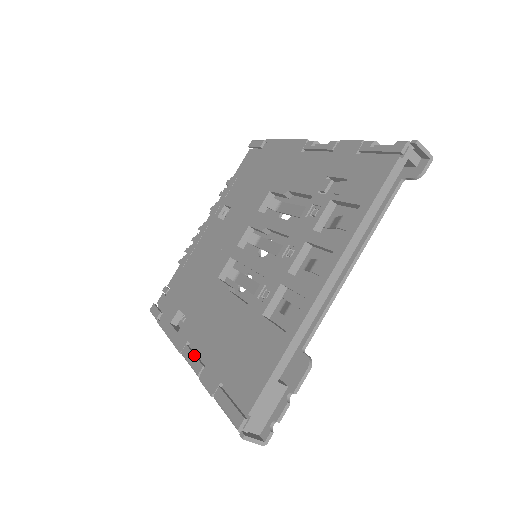
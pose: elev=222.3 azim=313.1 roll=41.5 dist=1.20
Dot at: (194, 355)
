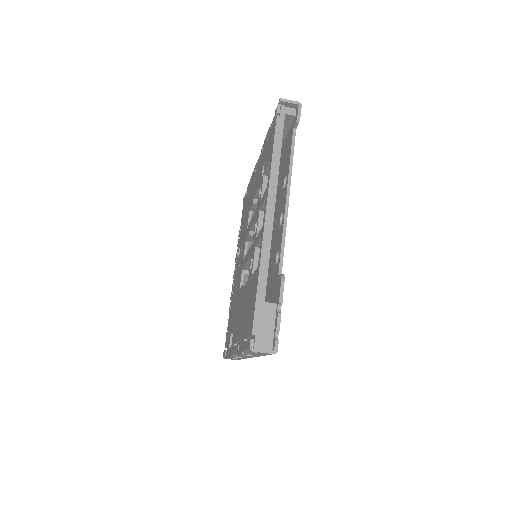
Dot at: (236, 345)
